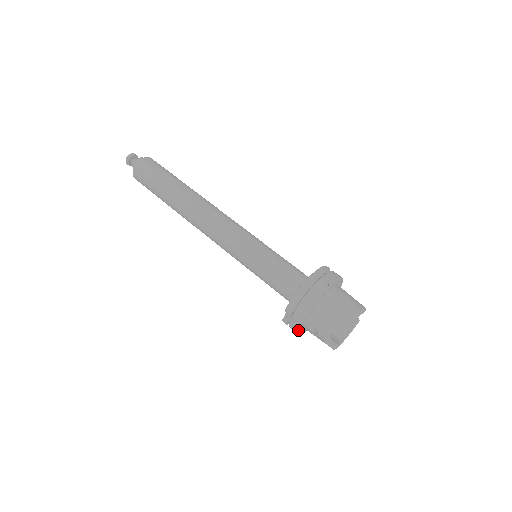
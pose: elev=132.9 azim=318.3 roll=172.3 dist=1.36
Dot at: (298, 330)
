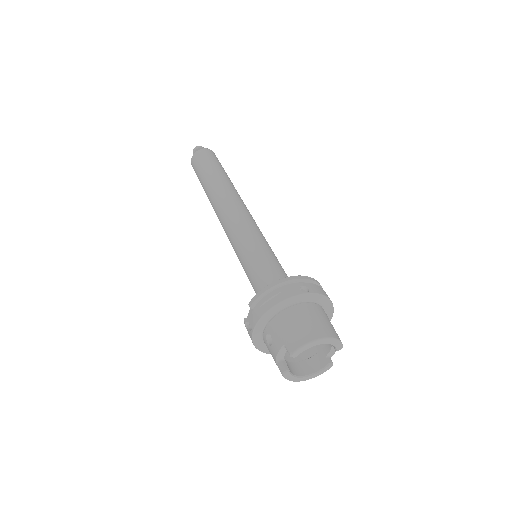
Dot at: (252, 332)
